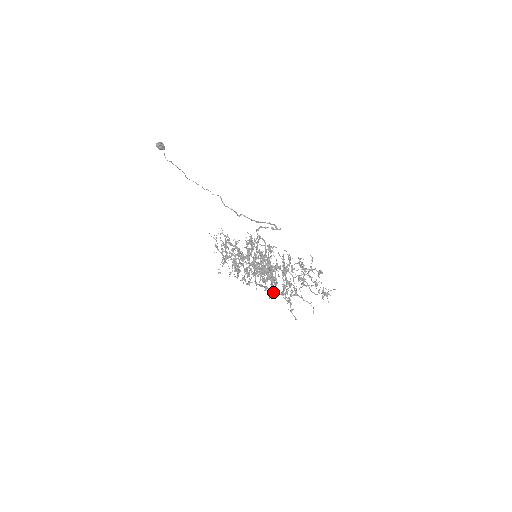
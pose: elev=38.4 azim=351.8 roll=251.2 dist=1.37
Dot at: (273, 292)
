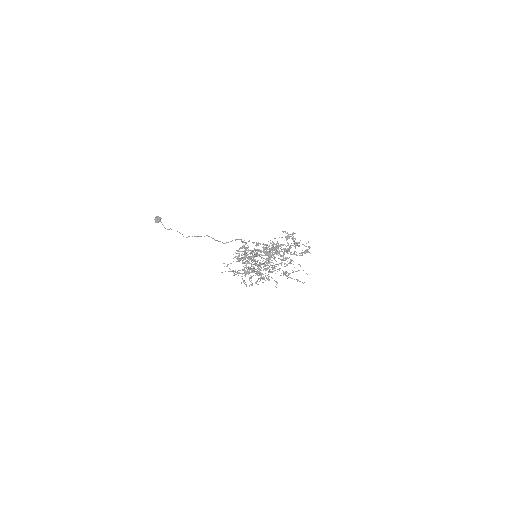
Dot at: occluded
